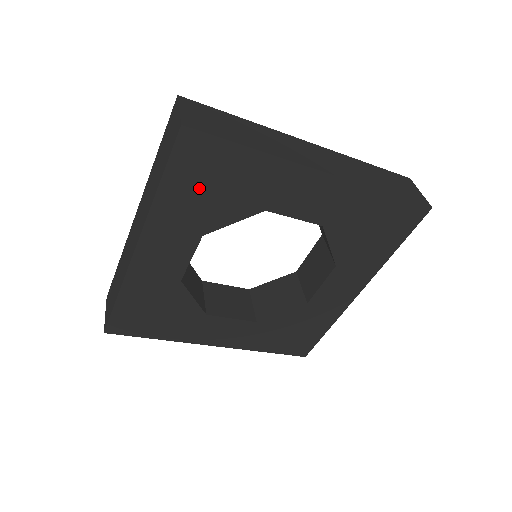
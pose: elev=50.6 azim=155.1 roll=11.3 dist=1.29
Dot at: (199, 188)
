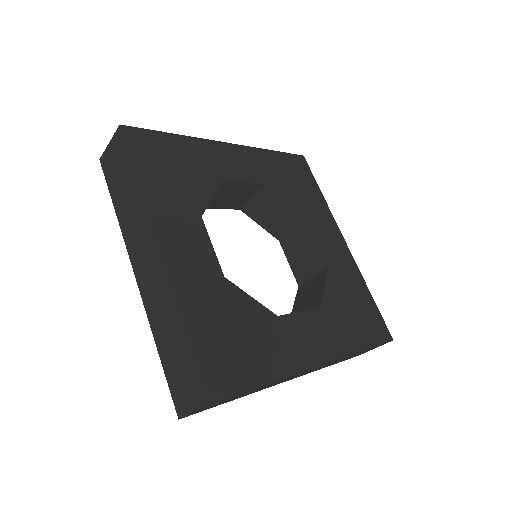
Dot at: (166, 172)
